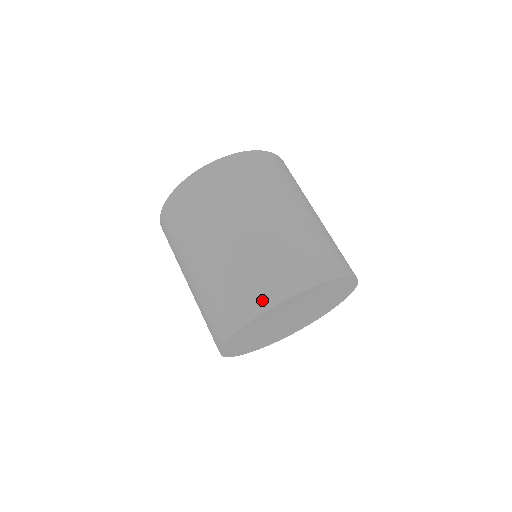
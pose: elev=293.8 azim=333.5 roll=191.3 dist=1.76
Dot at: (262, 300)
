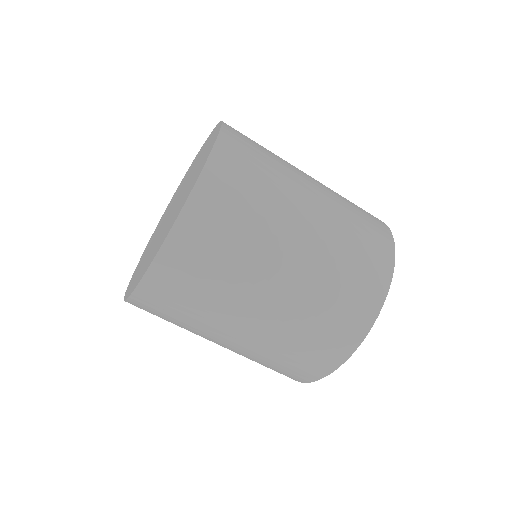
Dot at: (305, 376)
